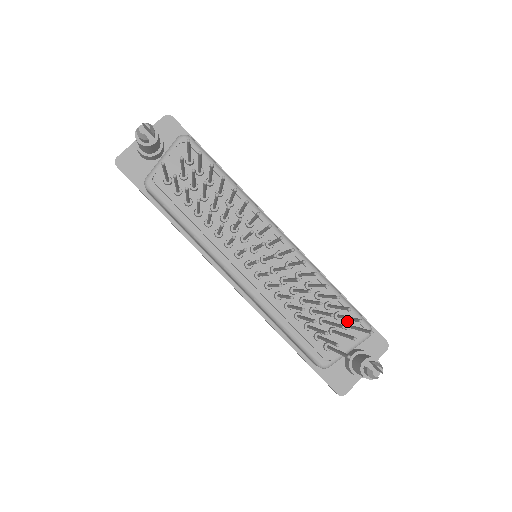
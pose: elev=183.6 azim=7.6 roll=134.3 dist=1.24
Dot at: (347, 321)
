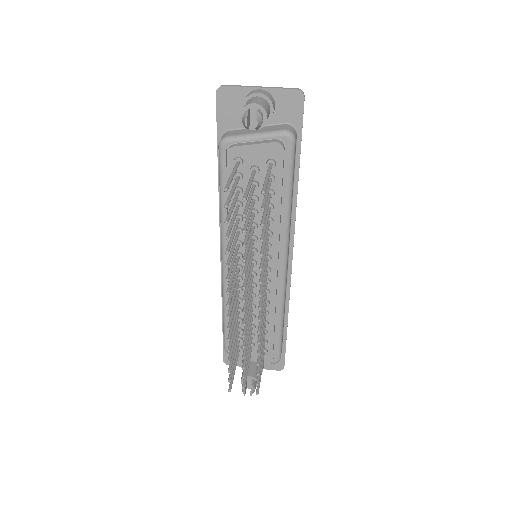
Dot at: (268, 347)
